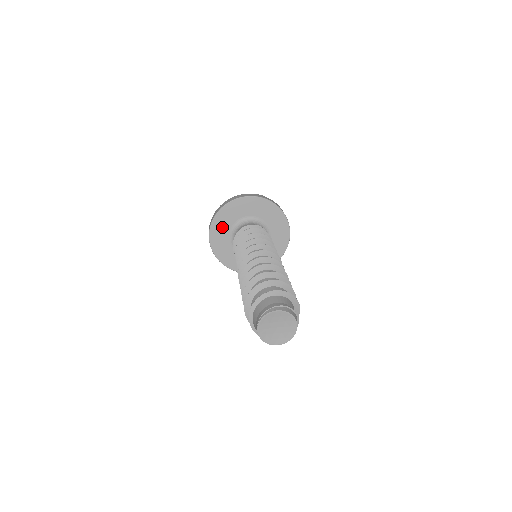
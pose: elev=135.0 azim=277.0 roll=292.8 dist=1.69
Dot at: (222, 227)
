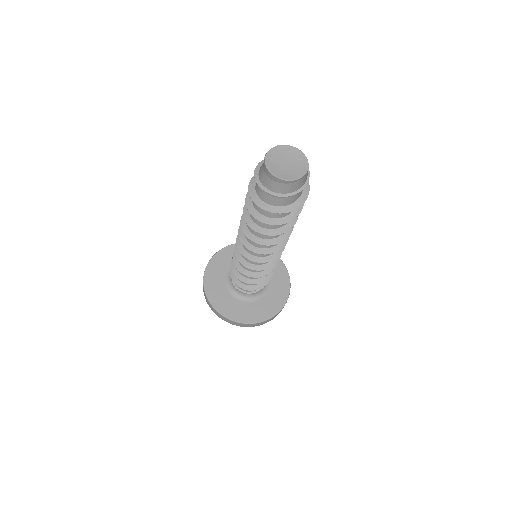
Dot at: (216, 276)
